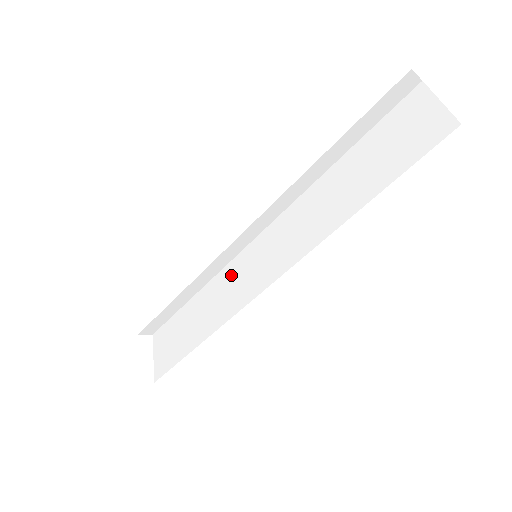
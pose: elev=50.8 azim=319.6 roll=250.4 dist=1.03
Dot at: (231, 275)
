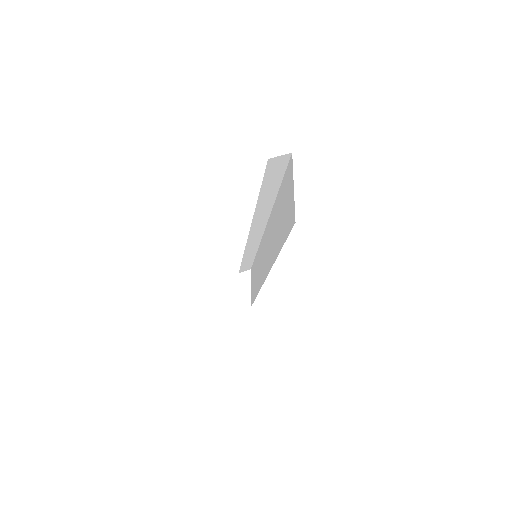
Dot at: (260, 254)
